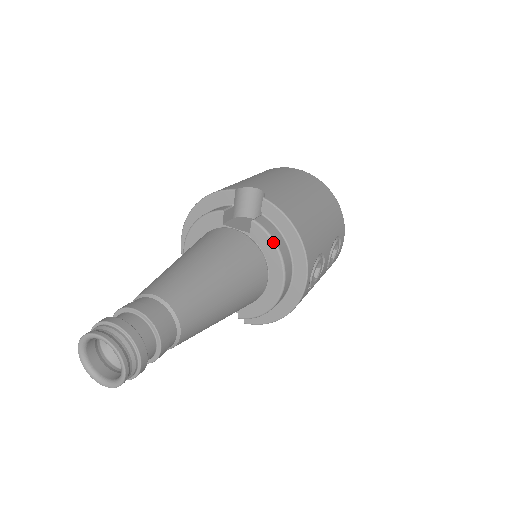
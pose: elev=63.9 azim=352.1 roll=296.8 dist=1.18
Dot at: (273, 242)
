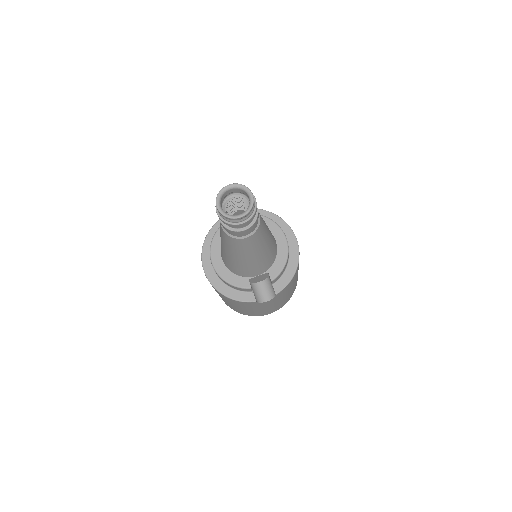
Dot at: (265, 217)
